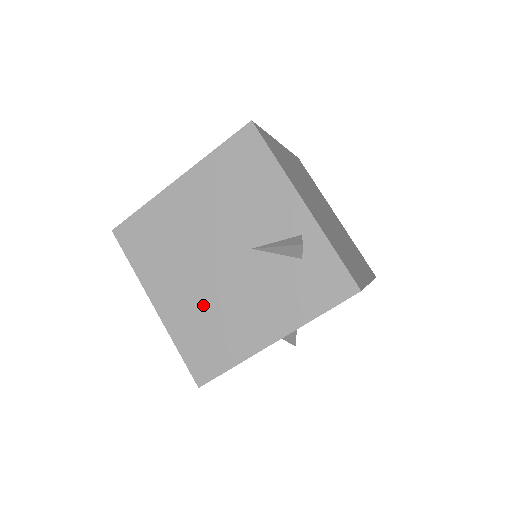
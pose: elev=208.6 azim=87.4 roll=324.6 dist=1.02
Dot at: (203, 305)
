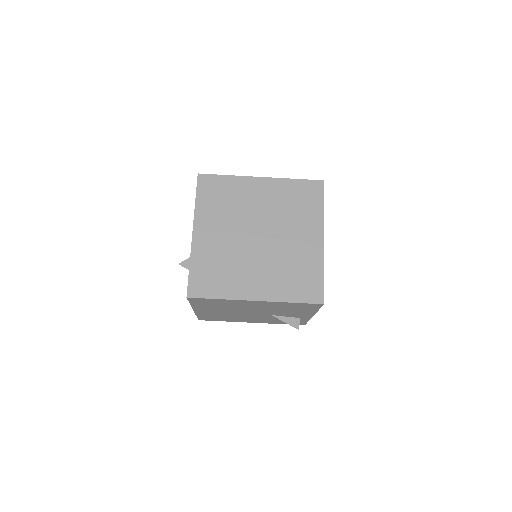
Dot at: (225, 315)
